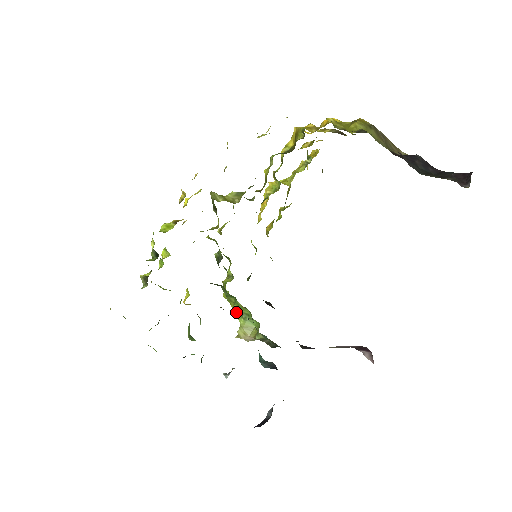
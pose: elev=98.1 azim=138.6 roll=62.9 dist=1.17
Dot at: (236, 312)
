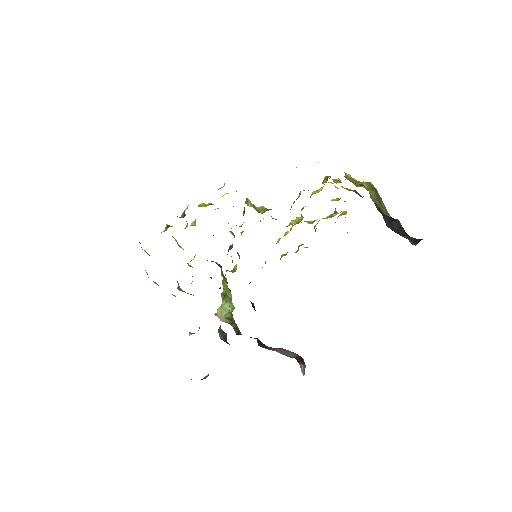
Dot at: (224, 295)
